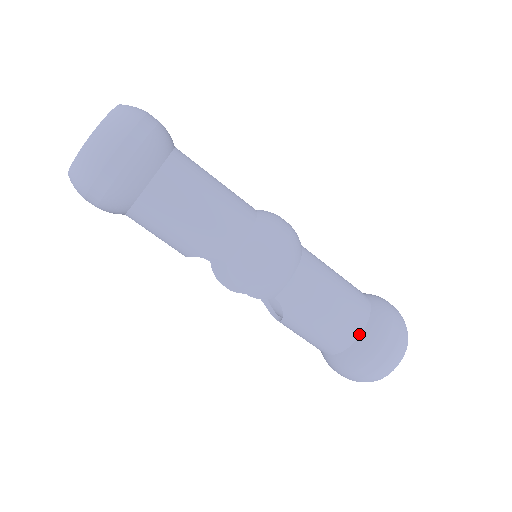
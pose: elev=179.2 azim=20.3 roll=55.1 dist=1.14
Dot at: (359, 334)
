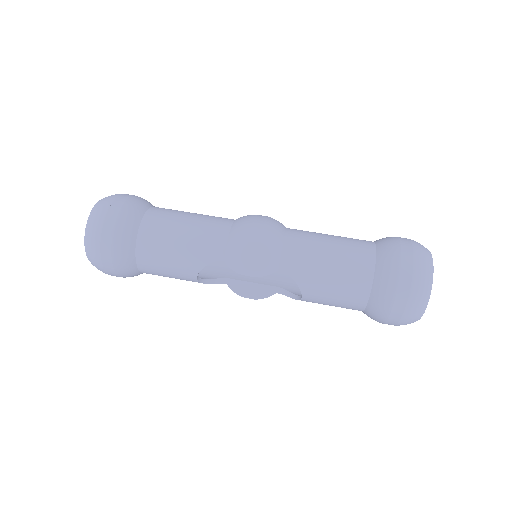
Dot at: (373, 266)
